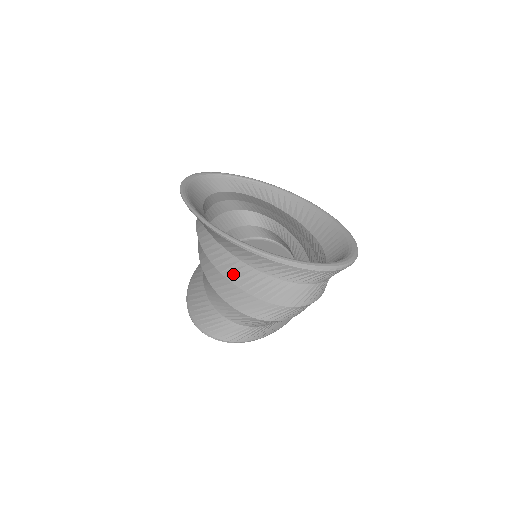
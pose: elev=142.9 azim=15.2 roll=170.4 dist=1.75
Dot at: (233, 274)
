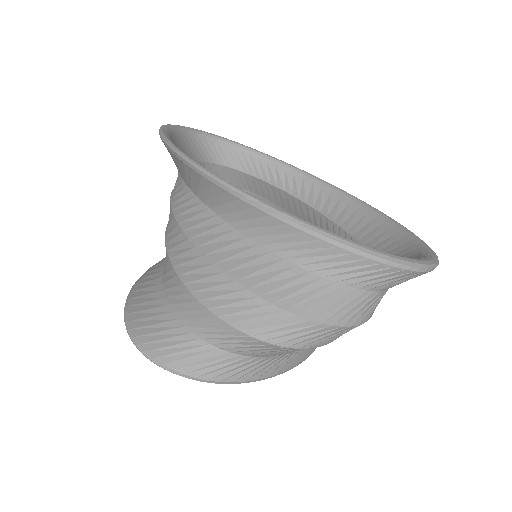
Dot at: (218, 250)
